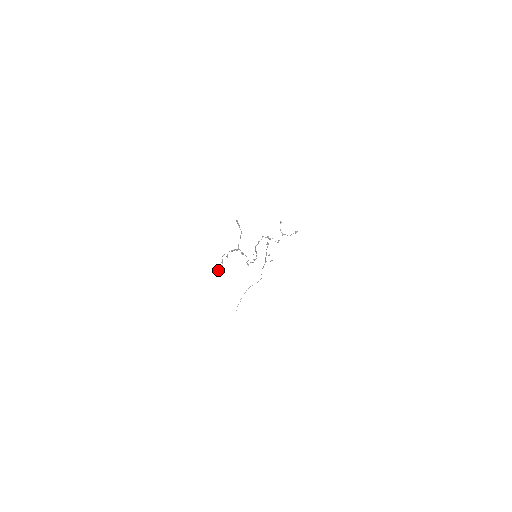
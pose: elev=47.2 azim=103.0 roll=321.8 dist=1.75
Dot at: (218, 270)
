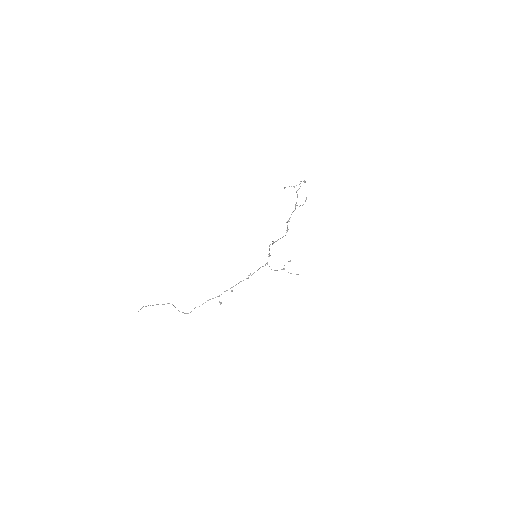
Dot at: occluded
